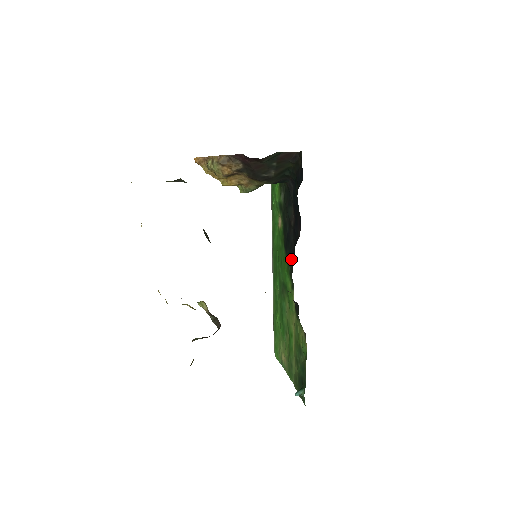
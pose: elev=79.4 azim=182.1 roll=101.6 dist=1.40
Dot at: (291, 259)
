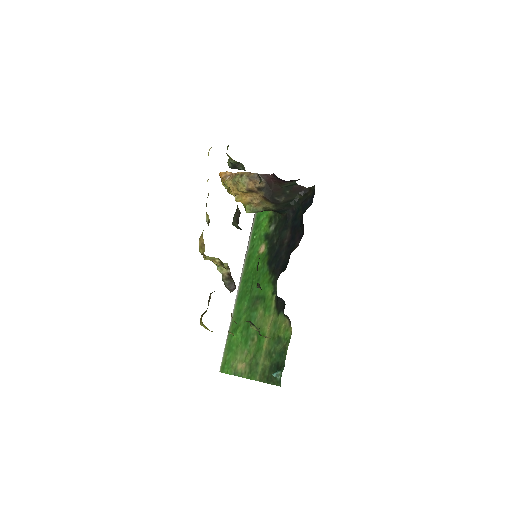
Dot at: (278, 270)
